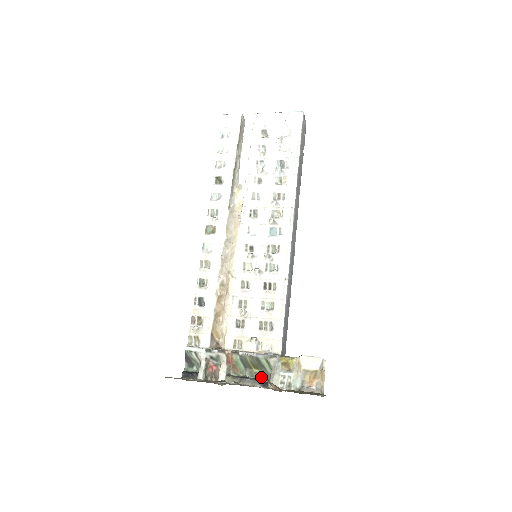
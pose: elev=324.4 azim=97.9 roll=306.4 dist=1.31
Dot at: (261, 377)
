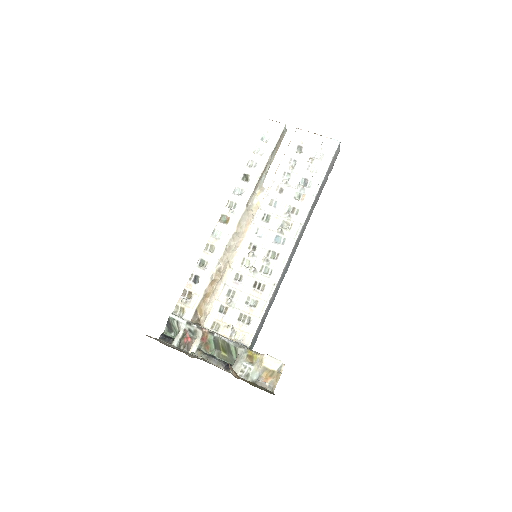
Dot at: (226, 360)
